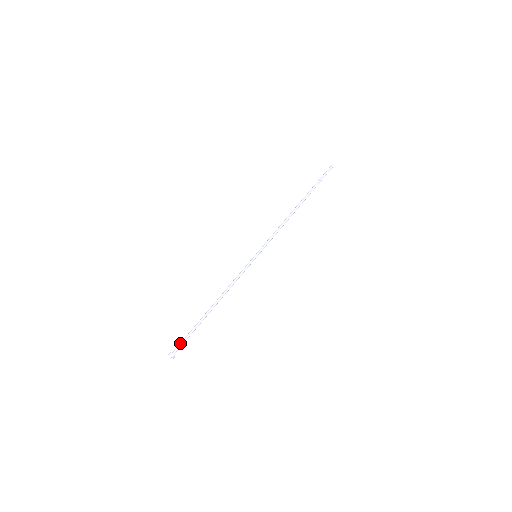
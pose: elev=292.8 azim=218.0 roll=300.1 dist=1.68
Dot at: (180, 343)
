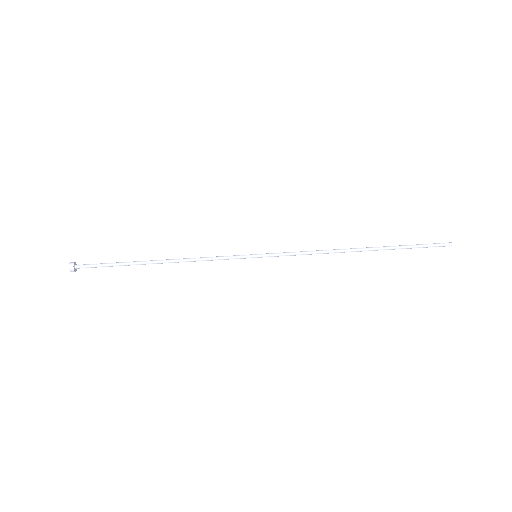
Dot at: occluded
